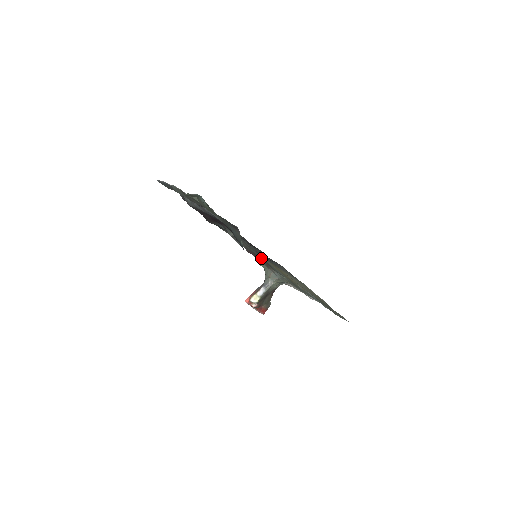
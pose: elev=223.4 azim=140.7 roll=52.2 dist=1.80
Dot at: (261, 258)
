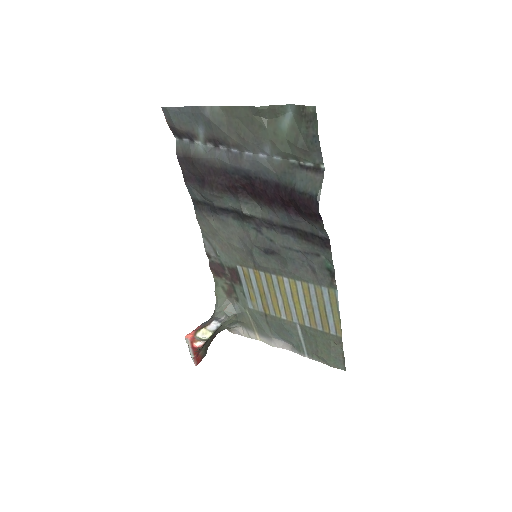
Dot at: (230, 277)
